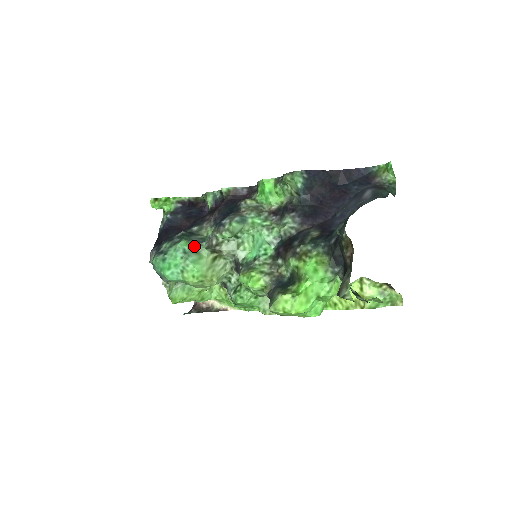
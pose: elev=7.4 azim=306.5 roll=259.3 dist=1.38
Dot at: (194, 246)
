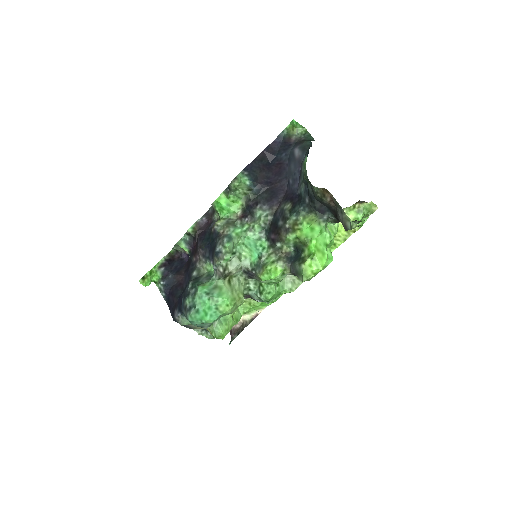
Dot at: (209, 284)
